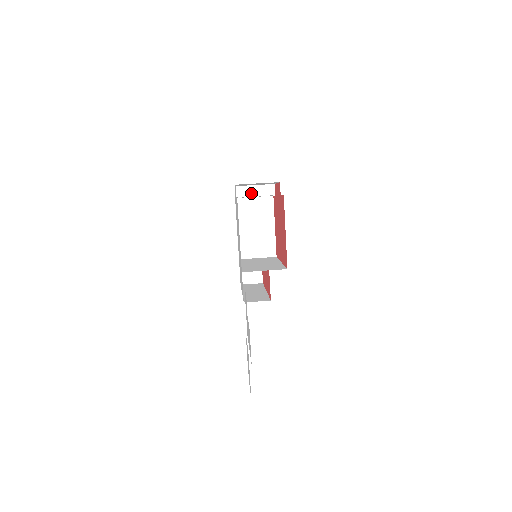
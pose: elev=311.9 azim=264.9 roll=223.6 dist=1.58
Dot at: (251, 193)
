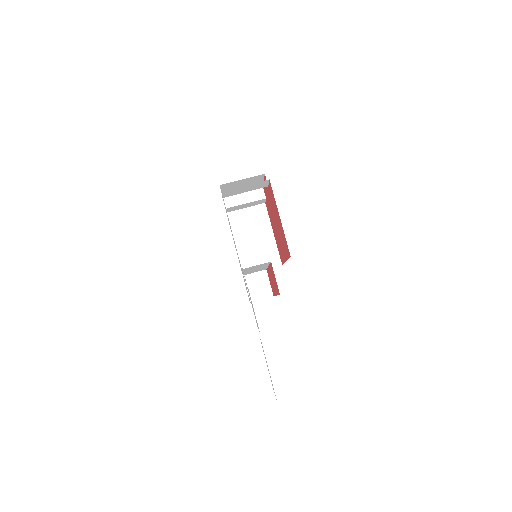
Dot at: (240, 201)
